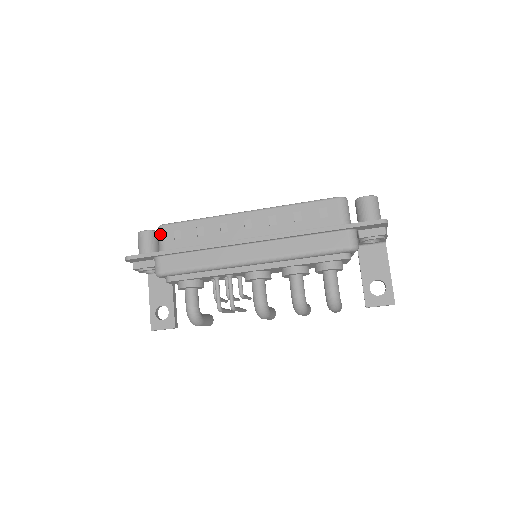
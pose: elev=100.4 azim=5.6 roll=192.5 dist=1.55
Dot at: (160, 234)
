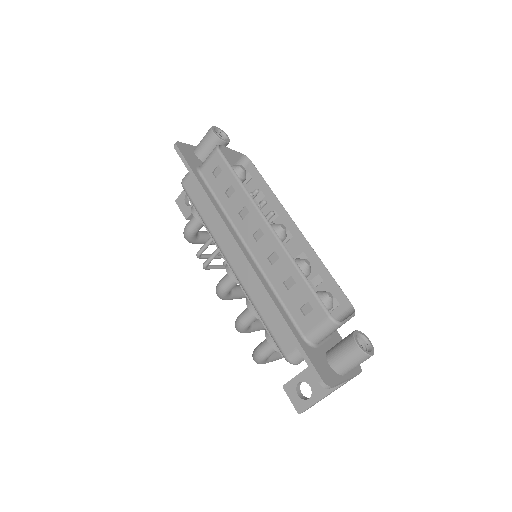
Dot at: (210, 154)
